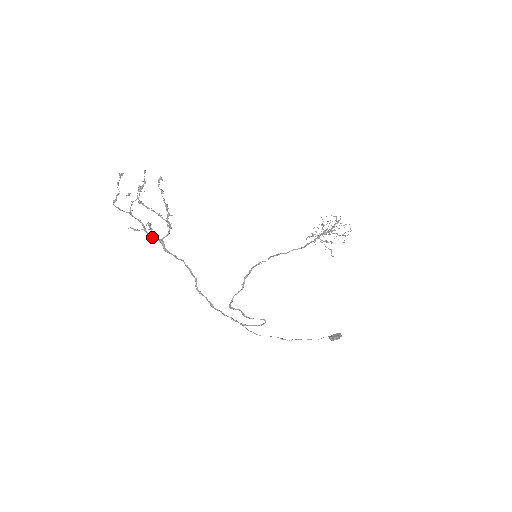
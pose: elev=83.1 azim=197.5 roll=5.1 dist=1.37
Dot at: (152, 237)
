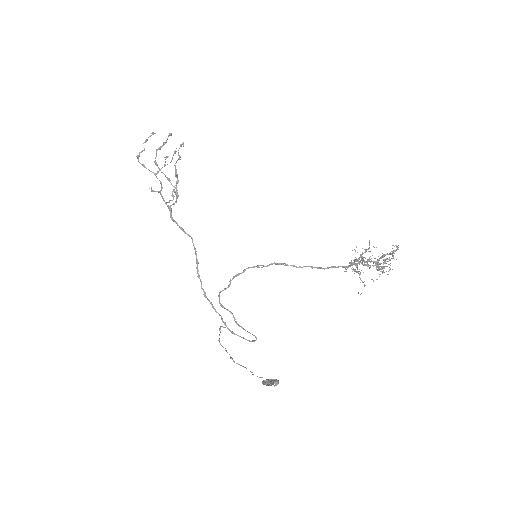
Dot at: (165, 202)
